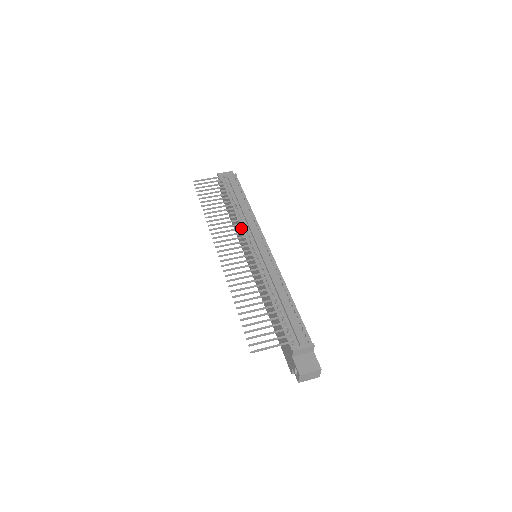
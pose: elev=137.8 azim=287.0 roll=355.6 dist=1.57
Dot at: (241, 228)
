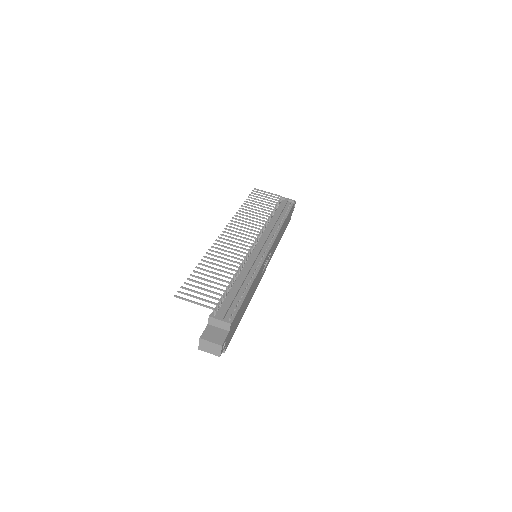
Dot at: (258, 228)
